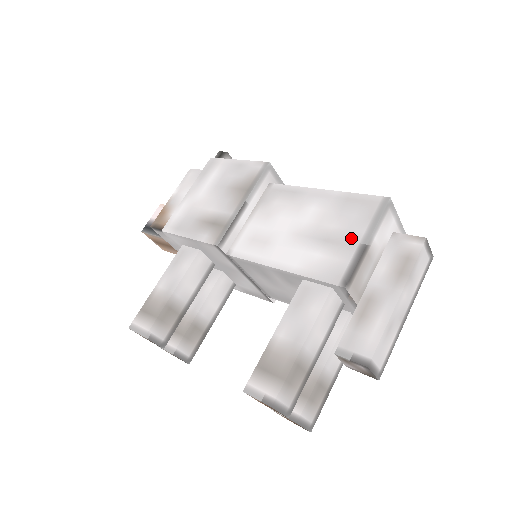
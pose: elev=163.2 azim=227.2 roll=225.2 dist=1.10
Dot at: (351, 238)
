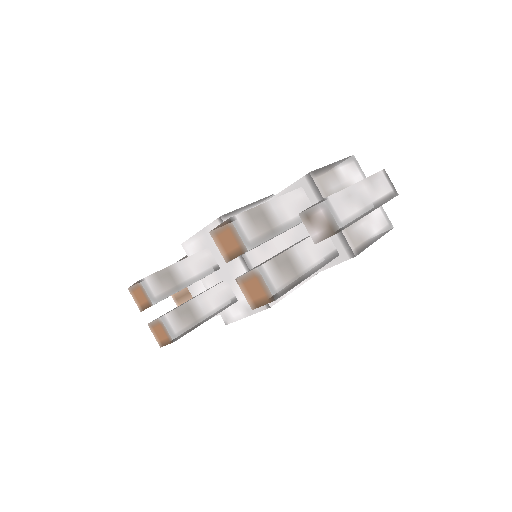
Dot at: occluded
